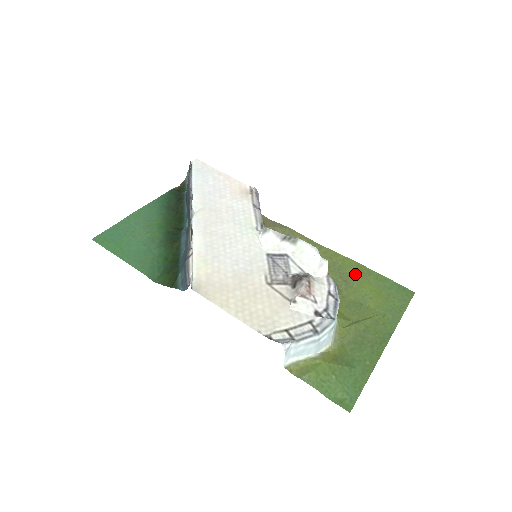
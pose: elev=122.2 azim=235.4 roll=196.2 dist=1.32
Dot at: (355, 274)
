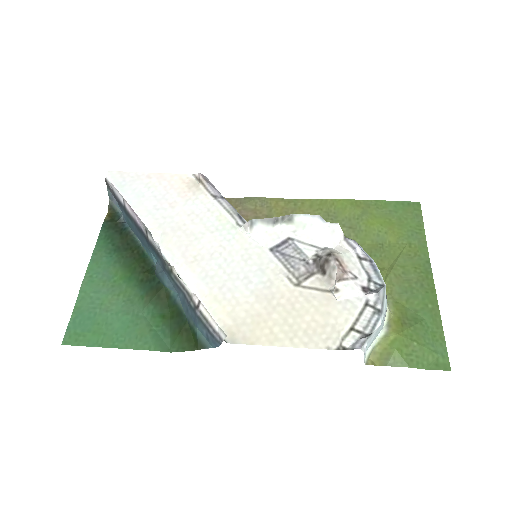
Dot at: (355, 214)
